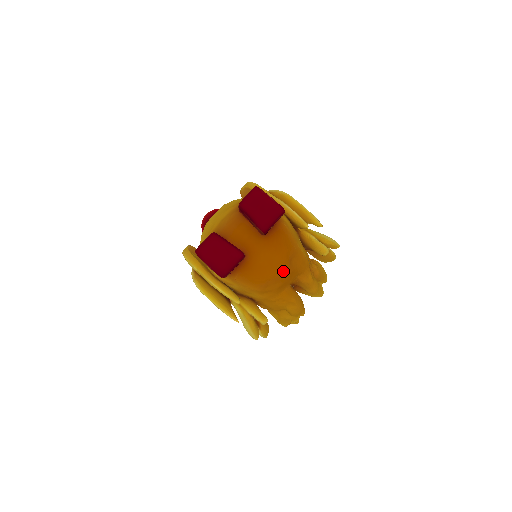
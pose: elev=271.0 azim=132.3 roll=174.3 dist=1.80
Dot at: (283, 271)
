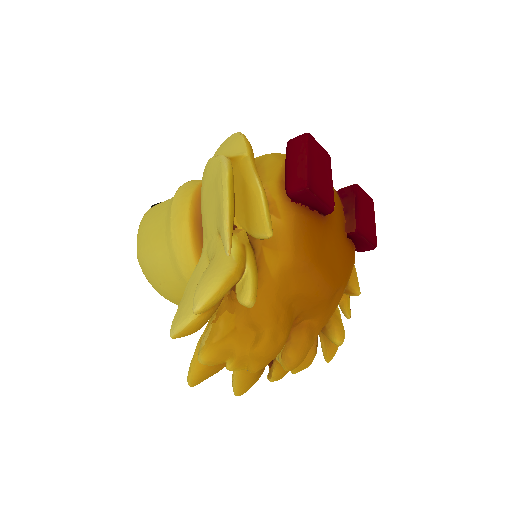
Dot at: (330, 285)
